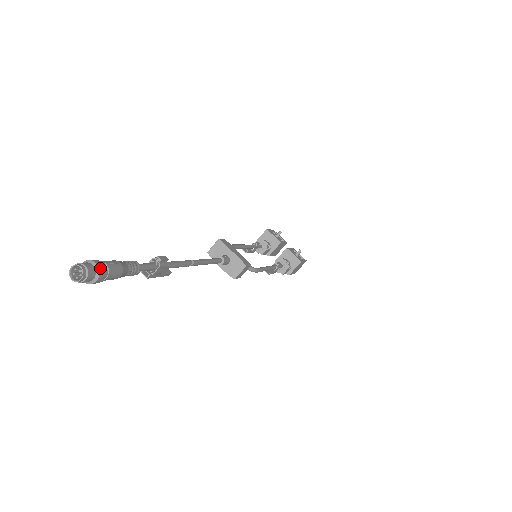
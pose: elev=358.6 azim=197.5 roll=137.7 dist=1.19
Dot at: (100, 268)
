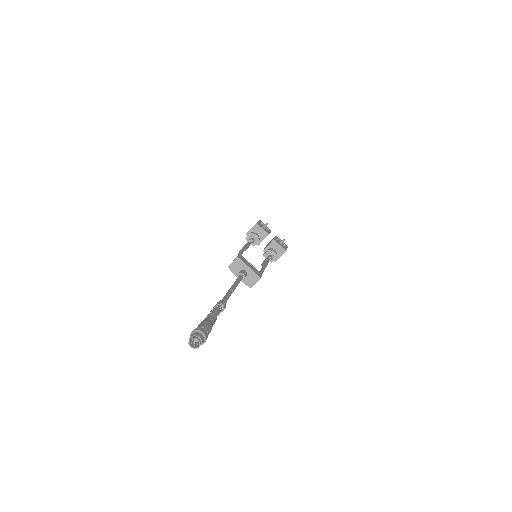
Dot at: (206, 335)
